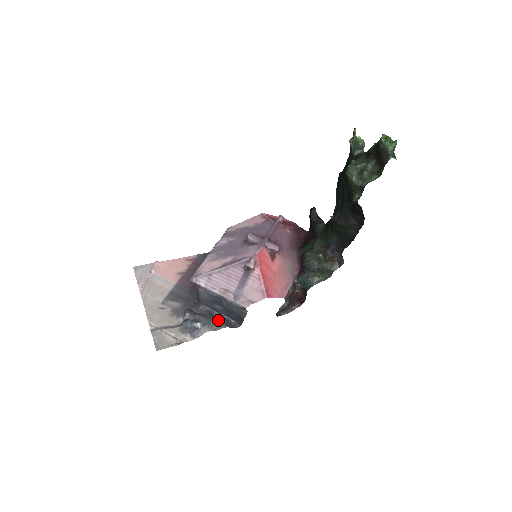
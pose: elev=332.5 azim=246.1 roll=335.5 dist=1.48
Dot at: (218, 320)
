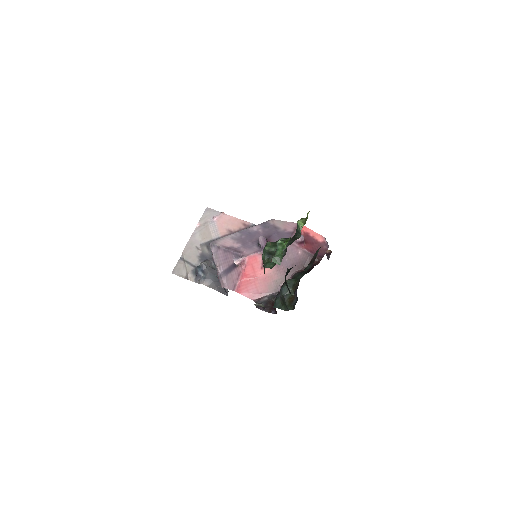
Dot at: (217, 281)
